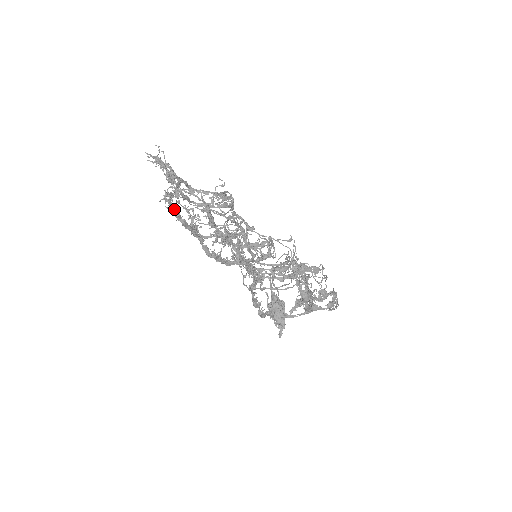
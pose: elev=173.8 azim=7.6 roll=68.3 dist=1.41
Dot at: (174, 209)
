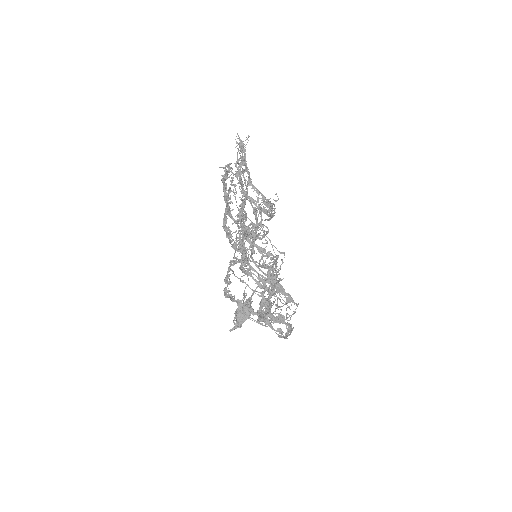
Dot at: occluded
